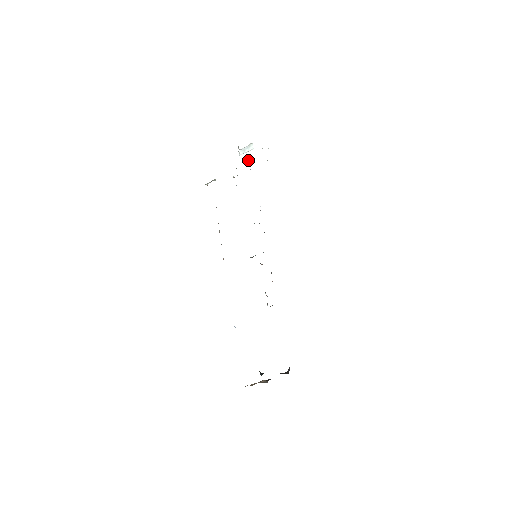
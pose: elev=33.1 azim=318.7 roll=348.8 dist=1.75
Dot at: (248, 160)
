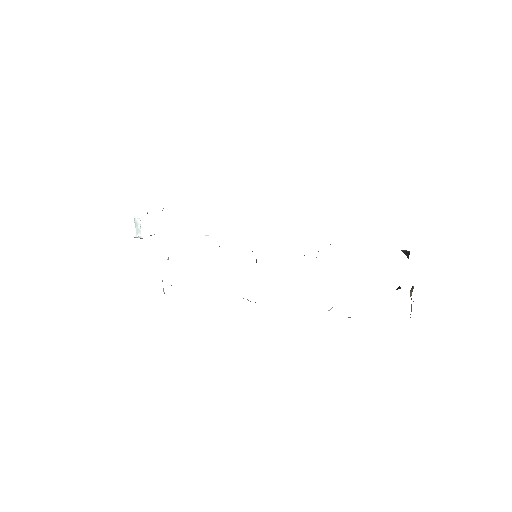
Dot at: occluded
